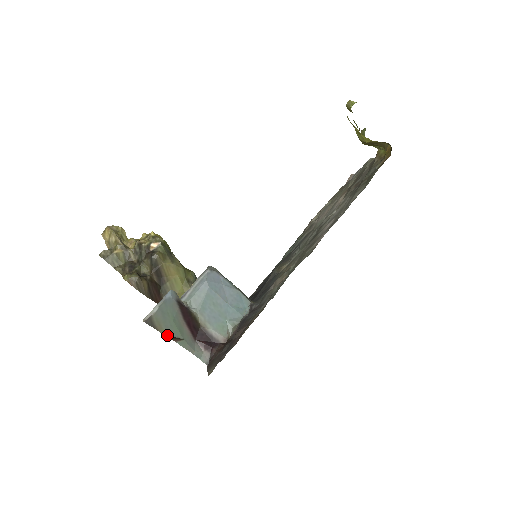
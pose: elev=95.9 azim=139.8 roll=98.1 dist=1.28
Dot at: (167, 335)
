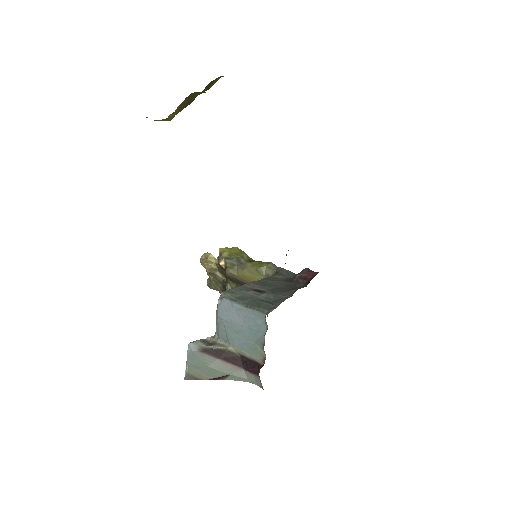
Dot at: (212, 379)
